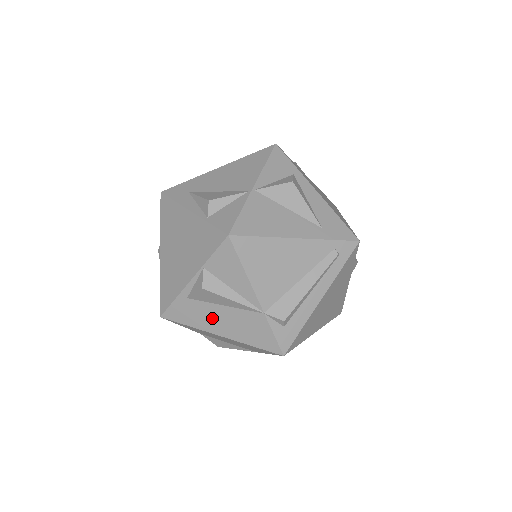
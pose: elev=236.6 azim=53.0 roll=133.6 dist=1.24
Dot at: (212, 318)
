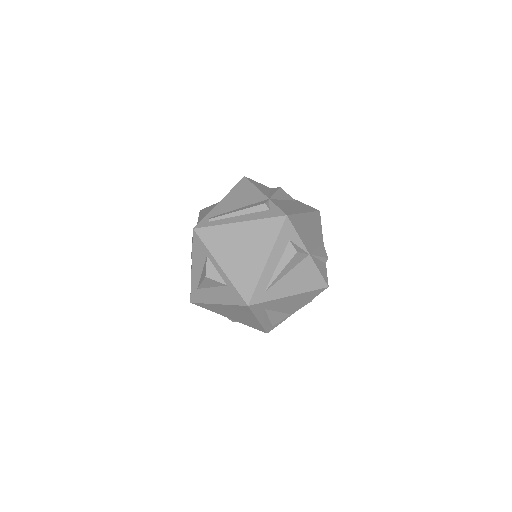
Dot at: occluded
